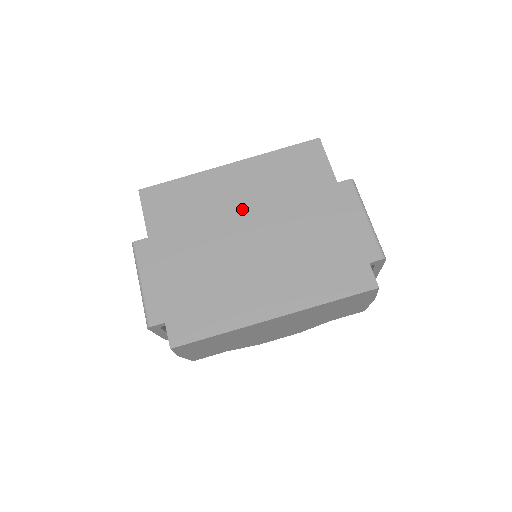
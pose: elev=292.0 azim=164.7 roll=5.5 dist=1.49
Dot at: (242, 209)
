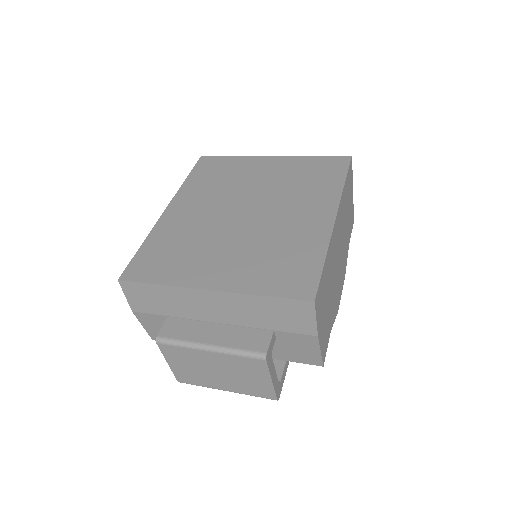
Dot at: (216, 211)
